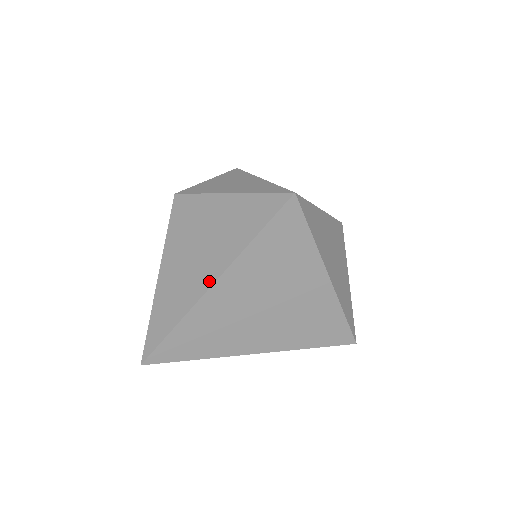
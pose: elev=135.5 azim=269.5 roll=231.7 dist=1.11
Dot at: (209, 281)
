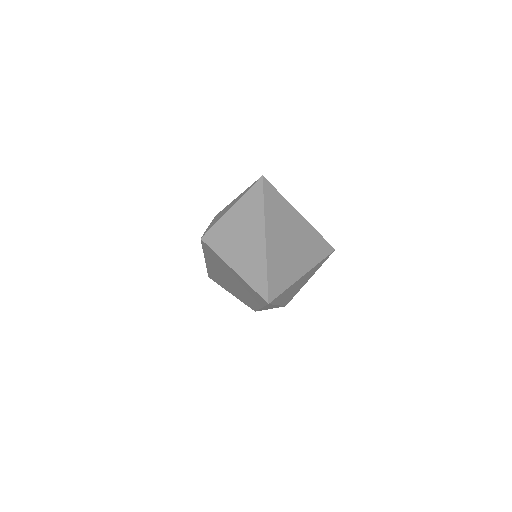
Dot at: (262, 236)
